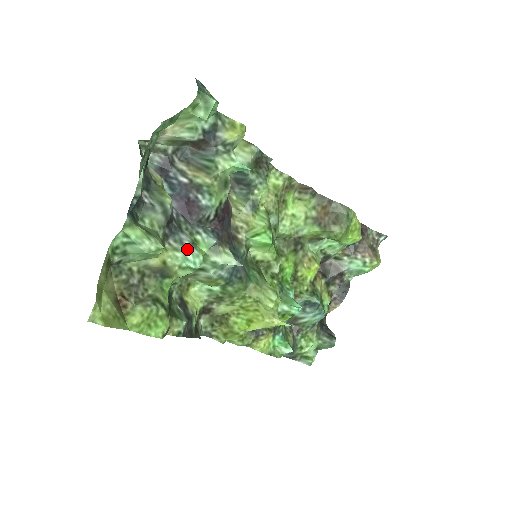
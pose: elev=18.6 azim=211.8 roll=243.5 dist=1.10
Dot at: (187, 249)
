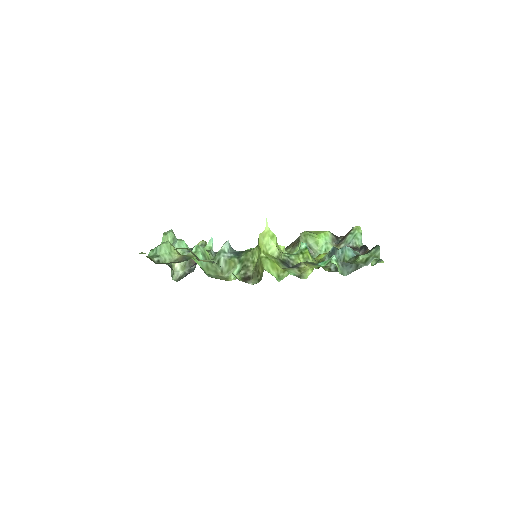
Dot at: occluded
